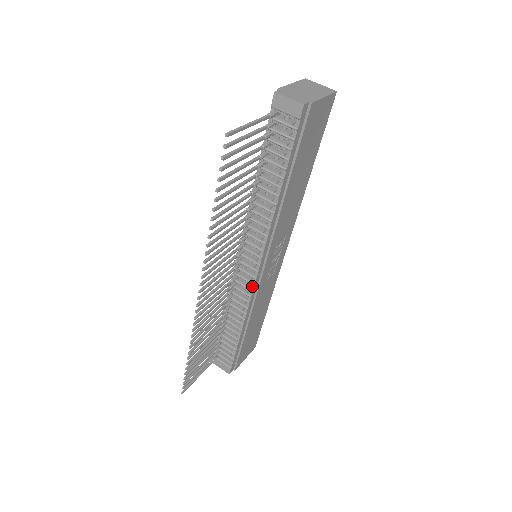
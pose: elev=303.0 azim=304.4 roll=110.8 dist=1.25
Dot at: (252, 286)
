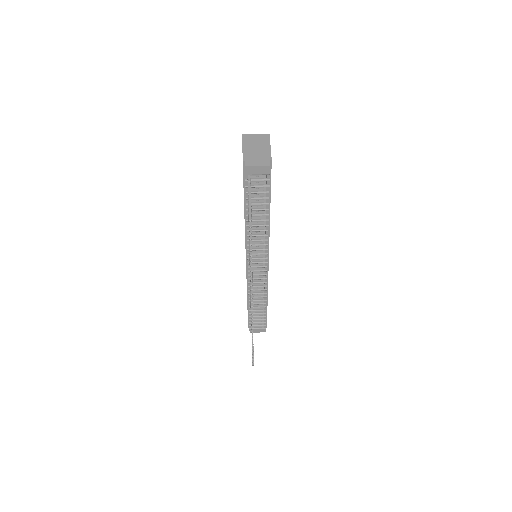
Dot at: (265, 276)
